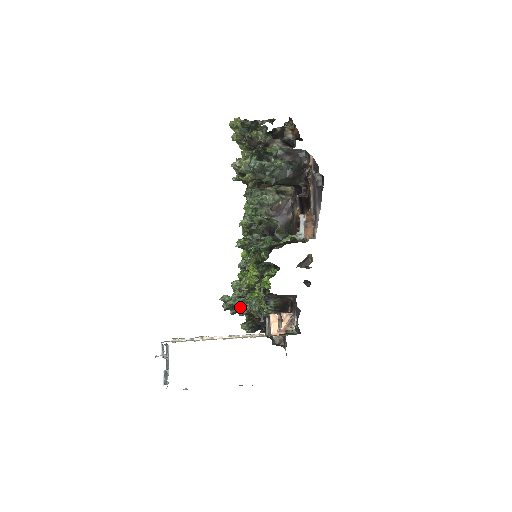
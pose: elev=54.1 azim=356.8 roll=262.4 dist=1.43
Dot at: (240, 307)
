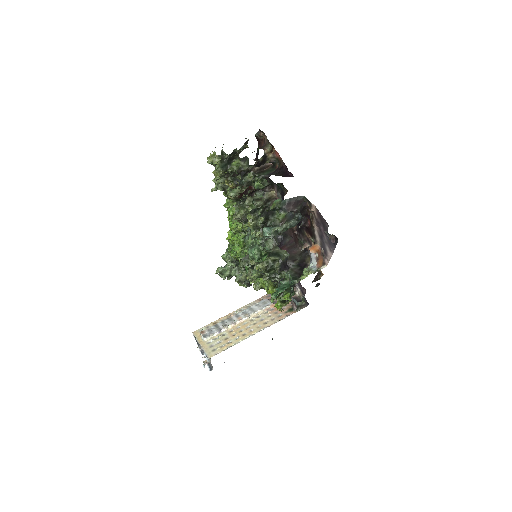
Dot at: (238, 277)
